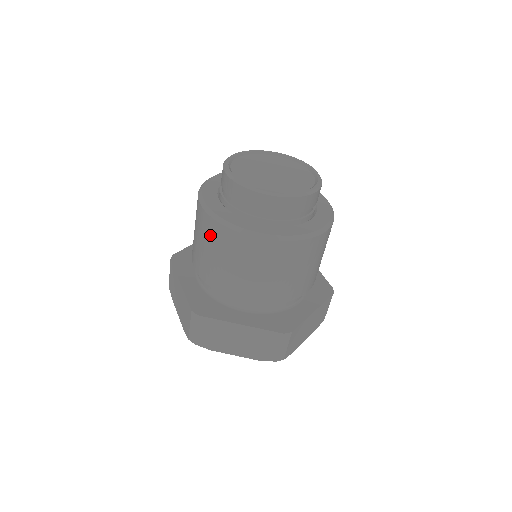
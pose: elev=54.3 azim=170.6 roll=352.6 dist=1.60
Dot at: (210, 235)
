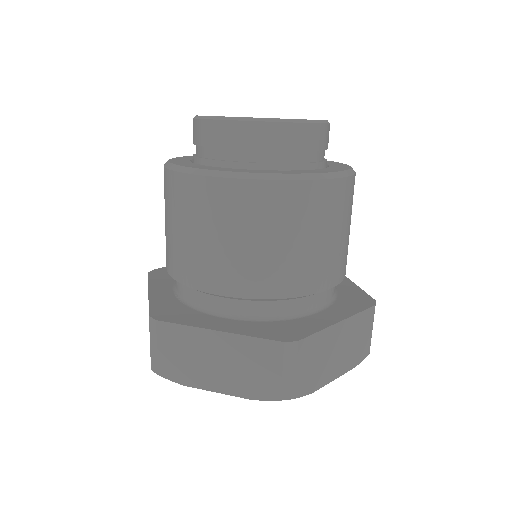
Dot at: (265, 211)
